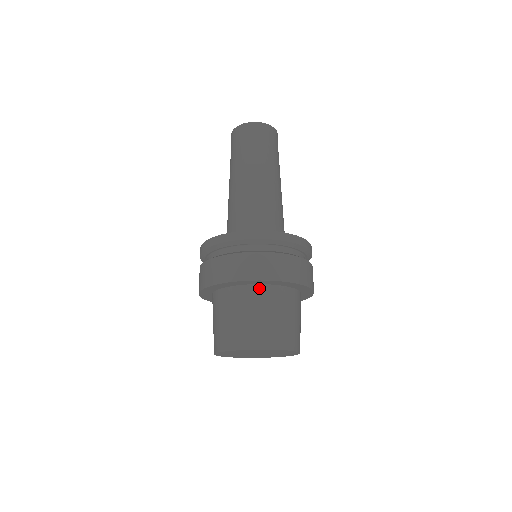
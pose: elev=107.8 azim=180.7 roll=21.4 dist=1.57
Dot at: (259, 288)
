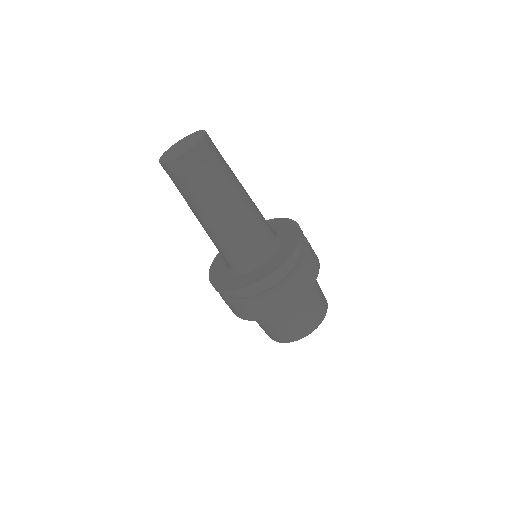
Dot at: occluded
